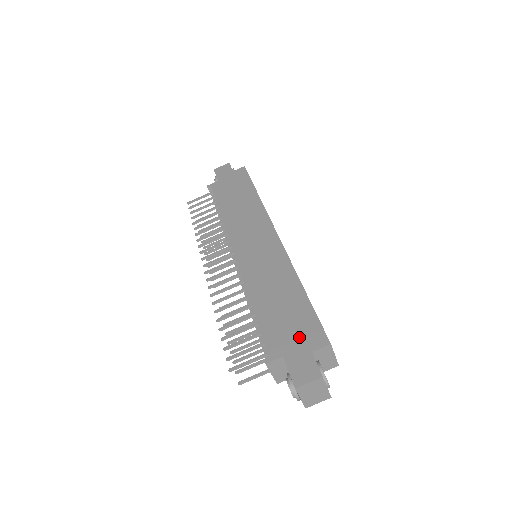
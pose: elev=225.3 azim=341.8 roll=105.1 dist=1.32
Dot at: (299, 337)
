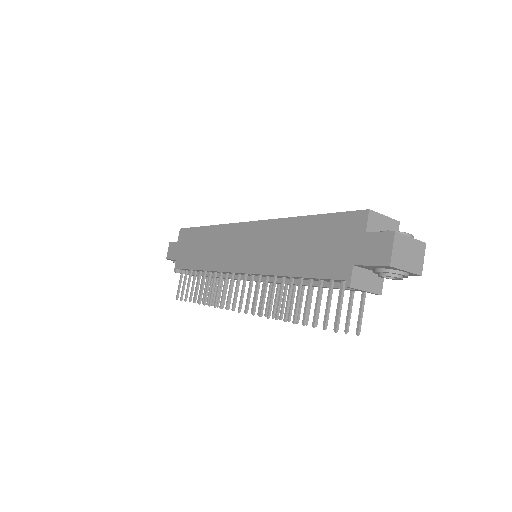
Dot at: (345, 240)
